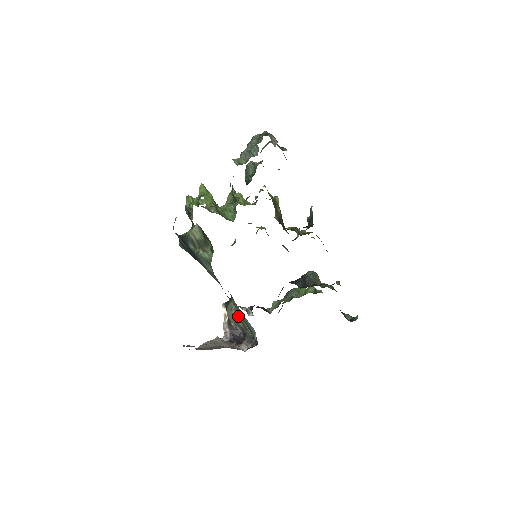
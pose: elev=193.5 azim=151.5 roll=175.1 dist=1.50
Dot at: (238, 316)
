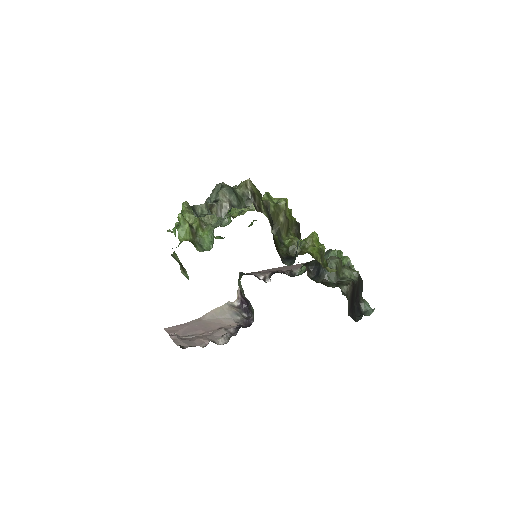
Dot at: occluded
